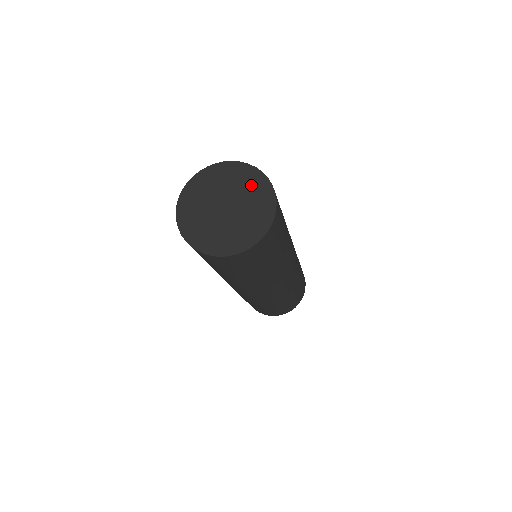
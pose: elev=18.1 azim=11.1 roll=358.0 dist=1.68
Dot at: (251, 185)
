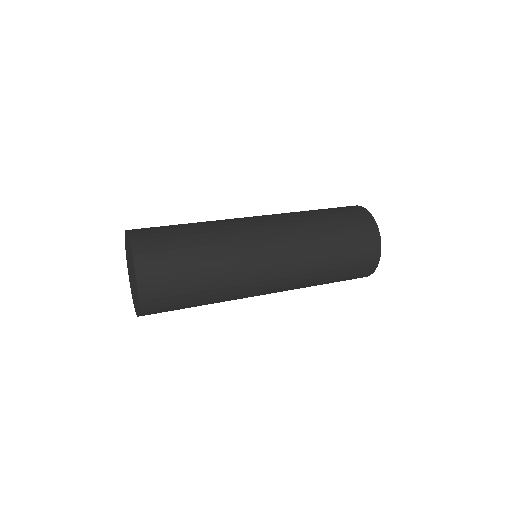
Dot at: (135, 283)
